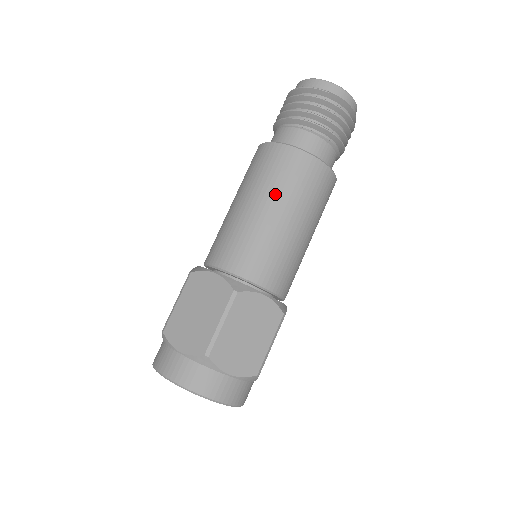
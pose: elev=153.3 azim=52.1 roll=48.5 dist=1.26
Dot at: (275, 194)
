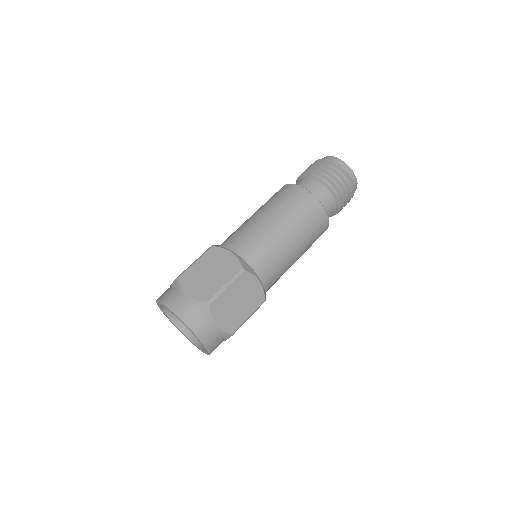
Dot at: (290, 218)
